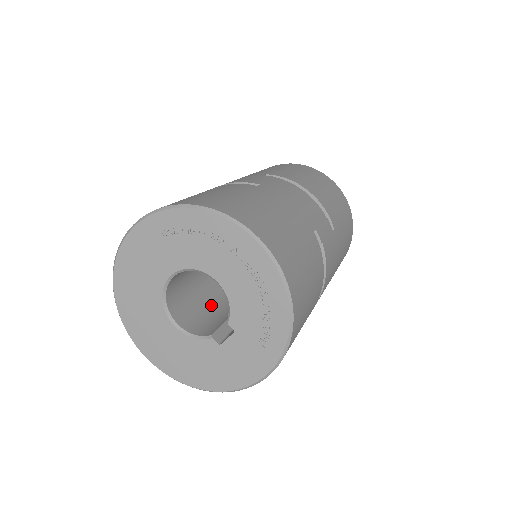
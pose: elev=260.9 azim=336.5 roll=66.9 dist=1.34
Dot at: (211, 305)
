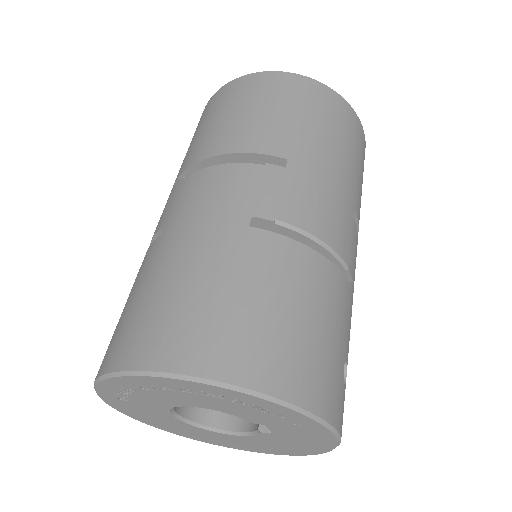
Dot at: occluded
